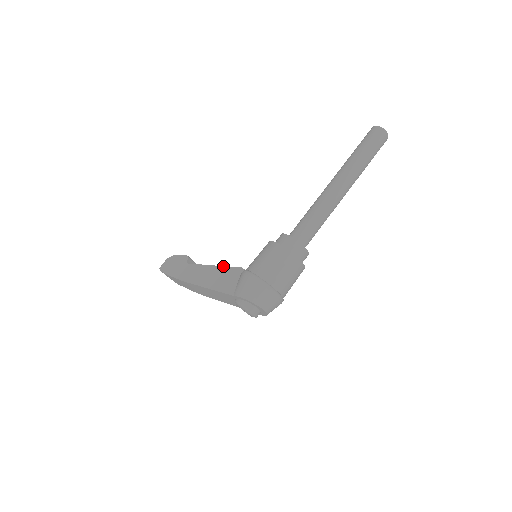
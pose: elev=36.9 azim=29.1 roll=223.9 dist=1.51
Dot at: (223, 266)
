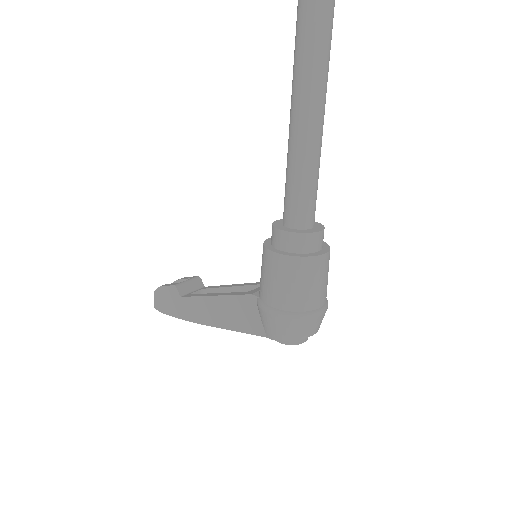
Dot at: (227, 296)
